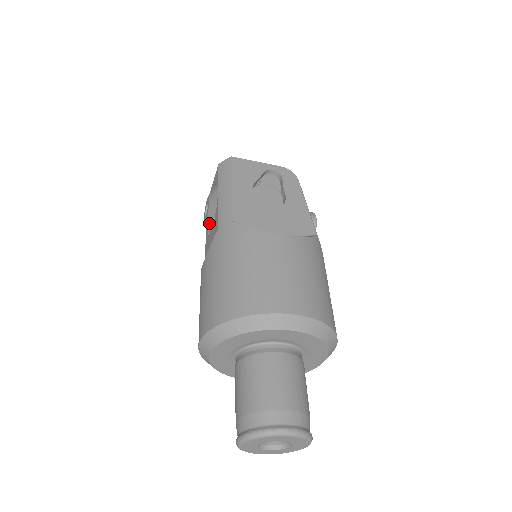
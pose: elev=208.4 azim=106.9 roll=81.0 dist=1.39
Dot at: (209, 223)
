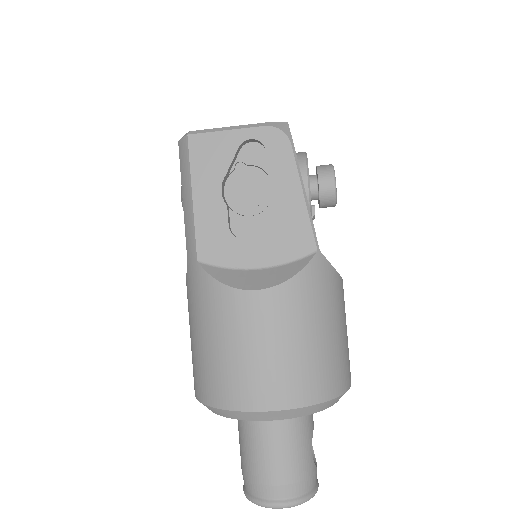
Dot at: occluded
